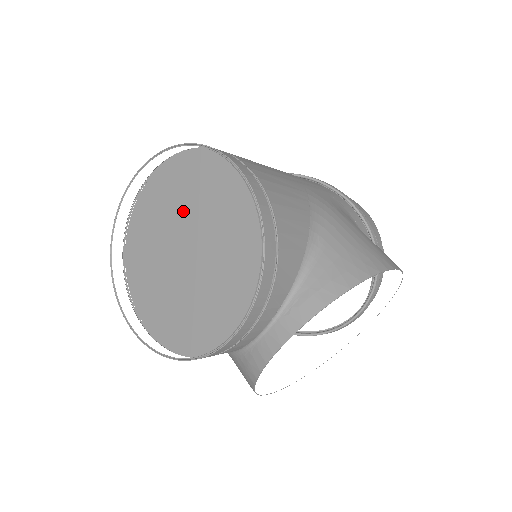
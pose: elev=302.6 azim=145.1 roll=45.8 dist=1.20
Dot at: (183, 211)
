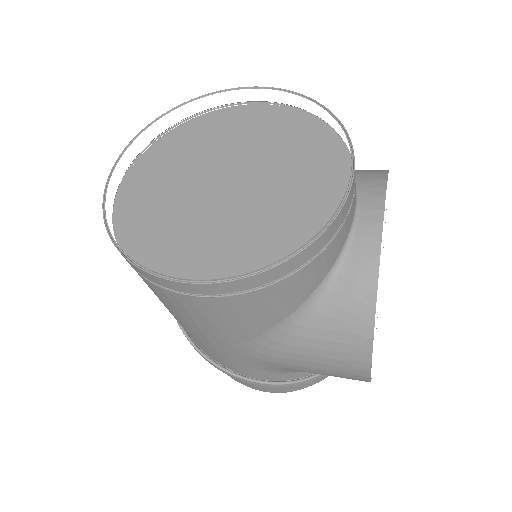
Dot at: (196, 166)
